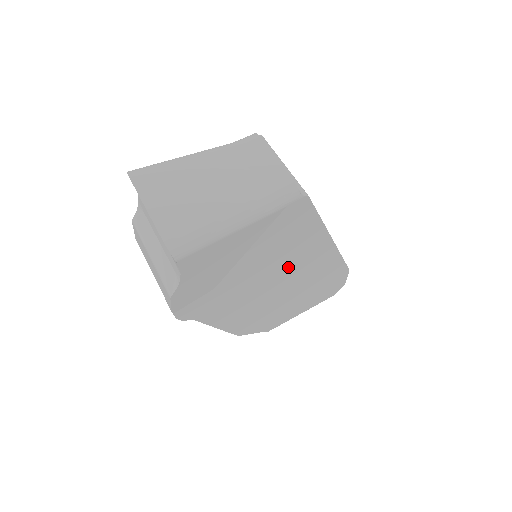
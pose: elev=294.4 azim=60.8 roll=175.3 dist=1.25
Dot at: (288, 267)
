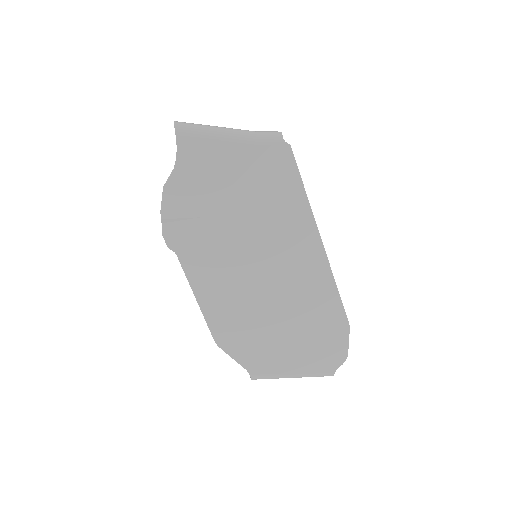
Dot at: (274, 248)
